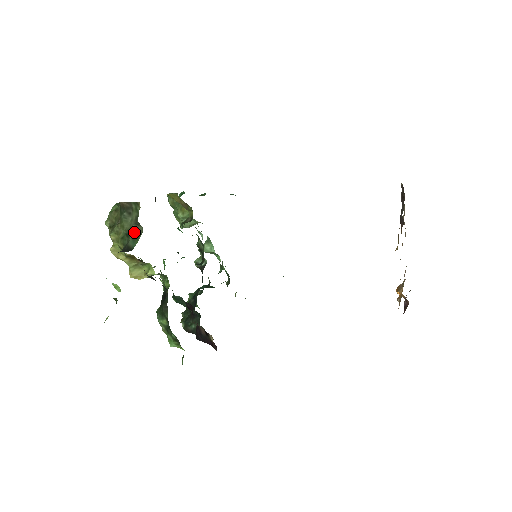
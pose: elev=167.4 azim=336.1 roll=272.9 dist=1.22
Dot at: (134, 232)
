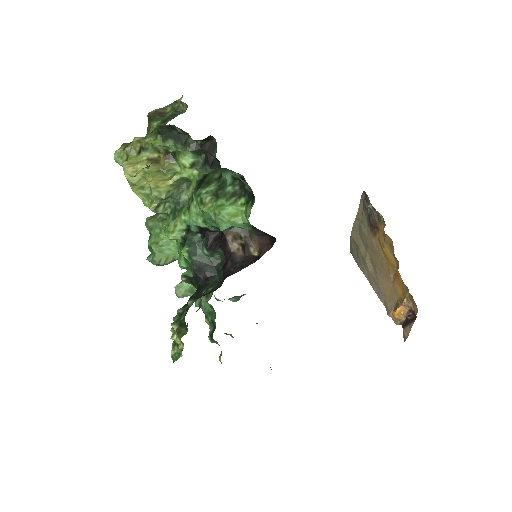
Dot at: (174, 115)
